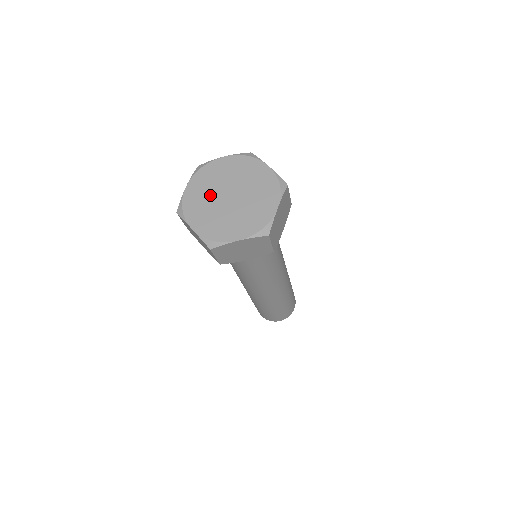
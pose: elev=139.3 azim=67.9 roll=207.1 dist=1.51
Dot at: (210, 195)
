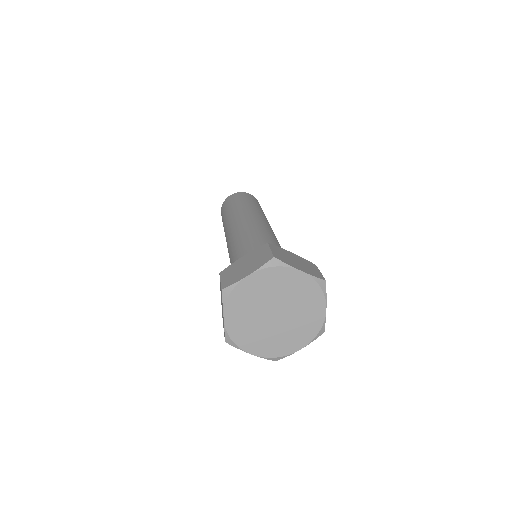
Dot at: (254, 319)
